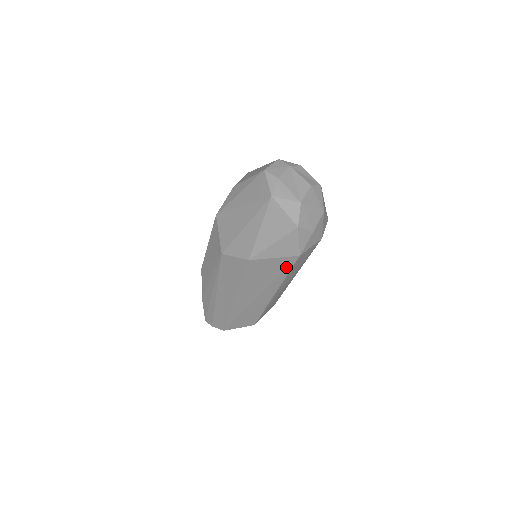
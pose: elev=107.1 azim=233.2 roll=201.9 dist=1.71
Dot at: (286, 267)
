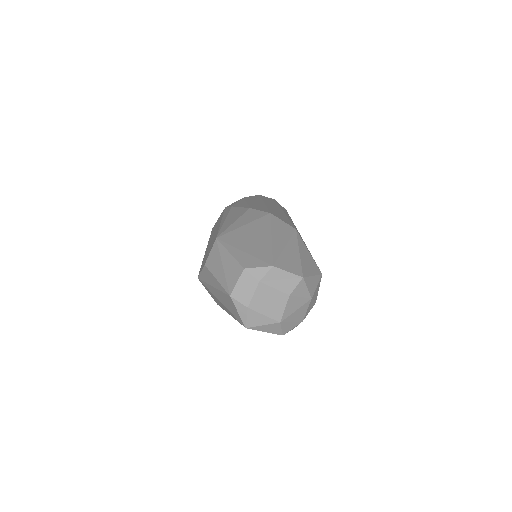
Dot at: occluded
